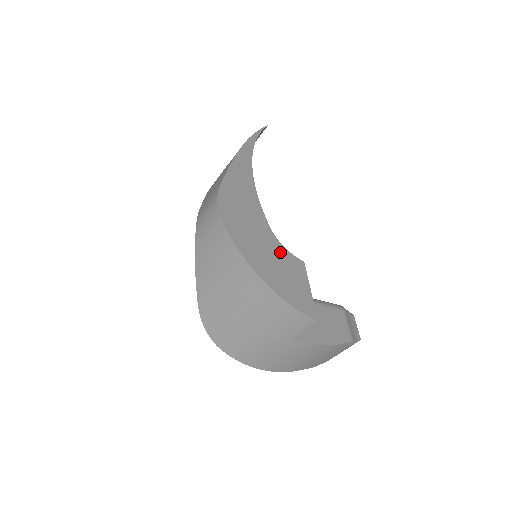
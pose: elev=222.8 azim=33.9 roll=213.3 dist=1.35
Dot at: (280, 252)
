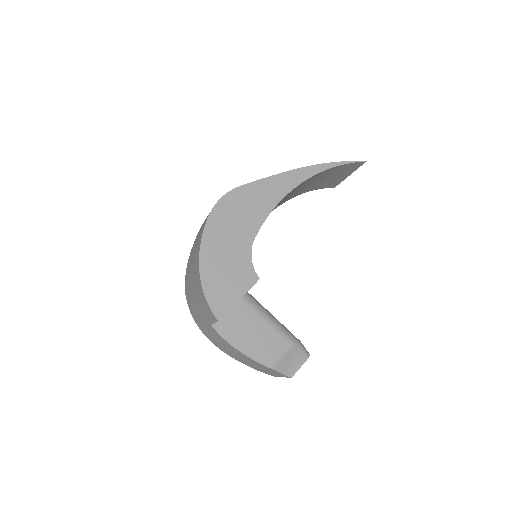
Dot at: (242, 259)
